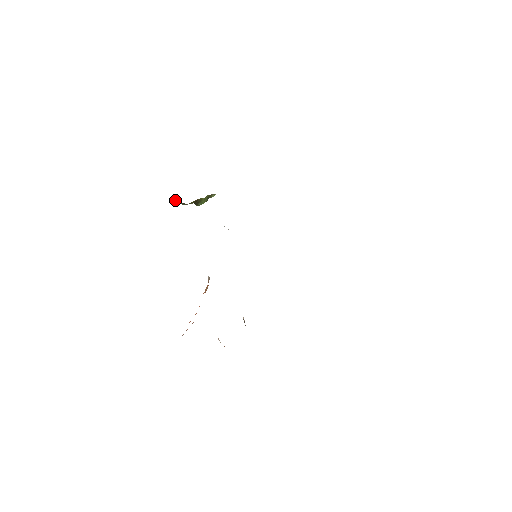
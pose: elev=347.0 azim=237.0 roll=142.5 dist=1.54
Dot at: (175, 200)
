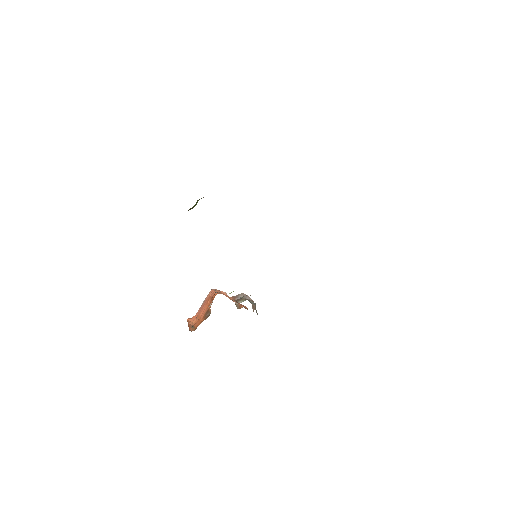
Dot at: occluded
